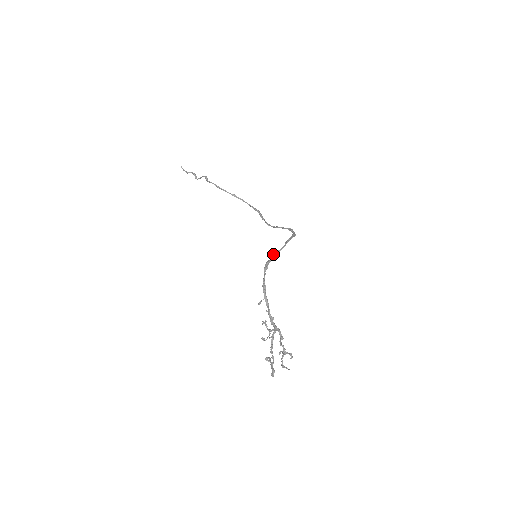
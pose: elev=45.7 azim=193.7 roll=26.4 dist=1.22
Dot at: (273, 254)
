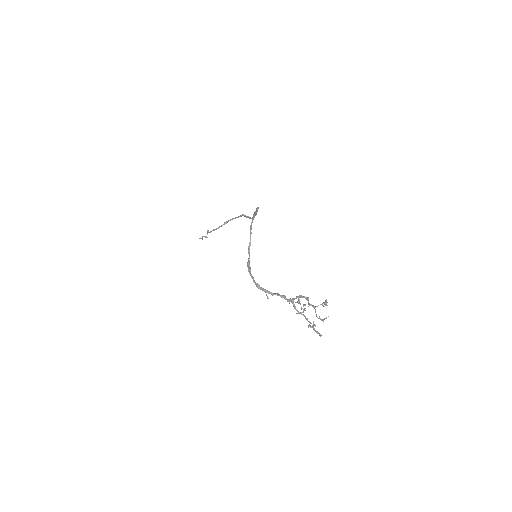
Dot at: (248, 252)
